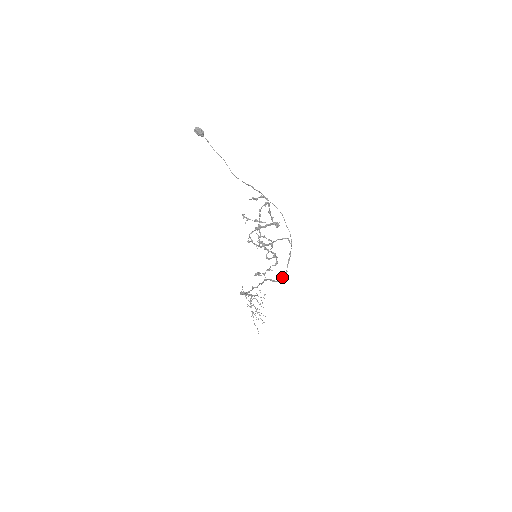
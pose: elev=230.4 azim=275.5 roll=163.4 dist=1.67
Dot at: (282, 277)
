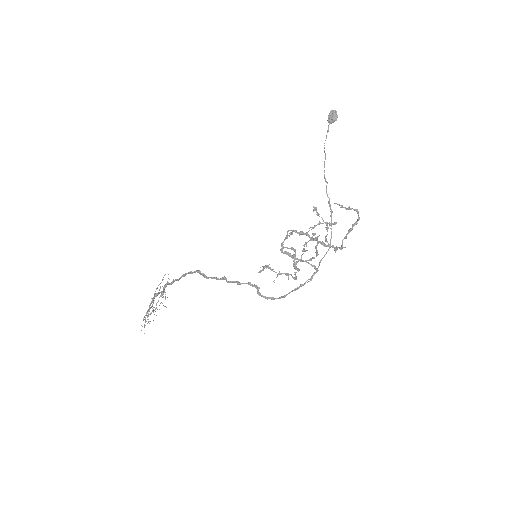
Dot at: (272, 297)
